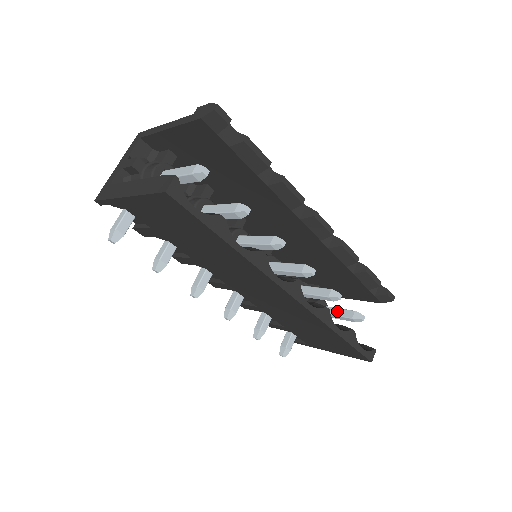
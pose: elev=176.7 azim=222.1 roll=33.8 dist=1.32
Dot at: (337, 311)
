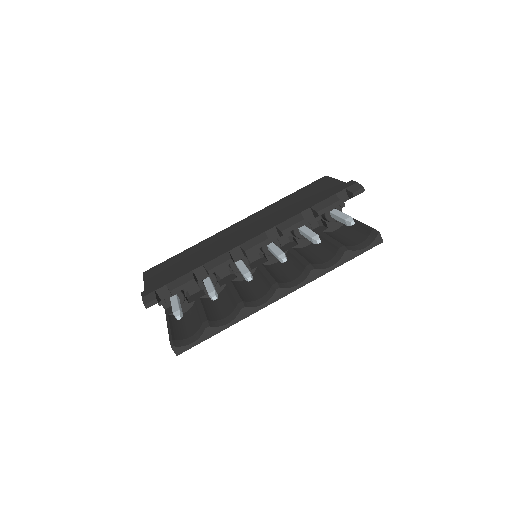
Dot at: (338, 219)
